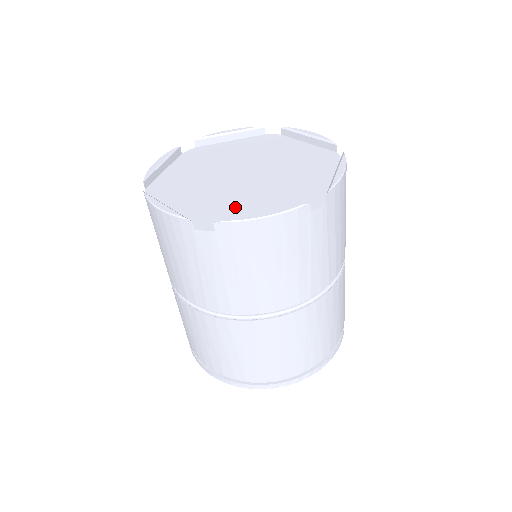
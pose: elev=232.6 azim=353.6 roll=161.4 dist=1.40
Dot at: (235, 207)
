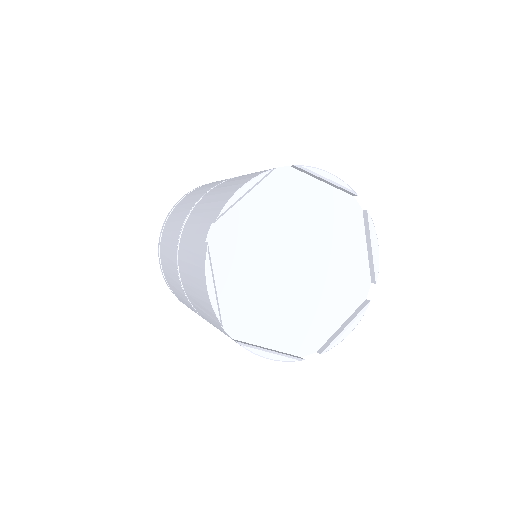
Dot at: (262, 314)
